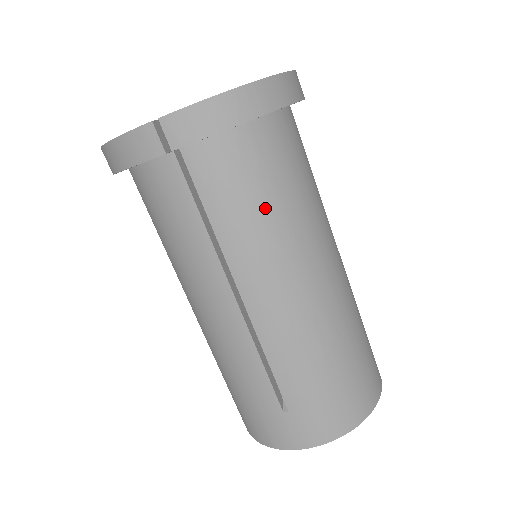
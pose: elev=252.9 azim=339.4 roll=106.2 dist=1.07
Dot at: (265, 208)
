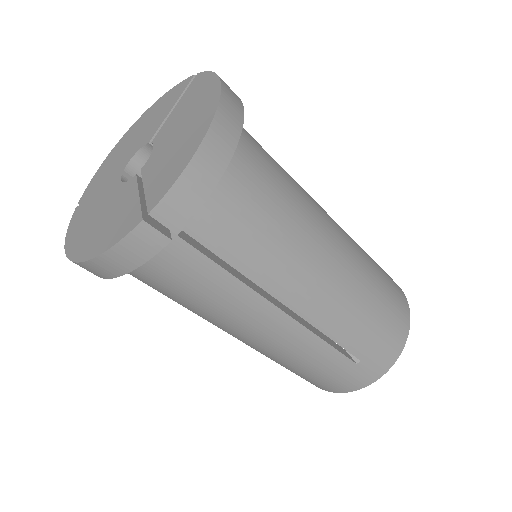
Dot at: (273, 225)
